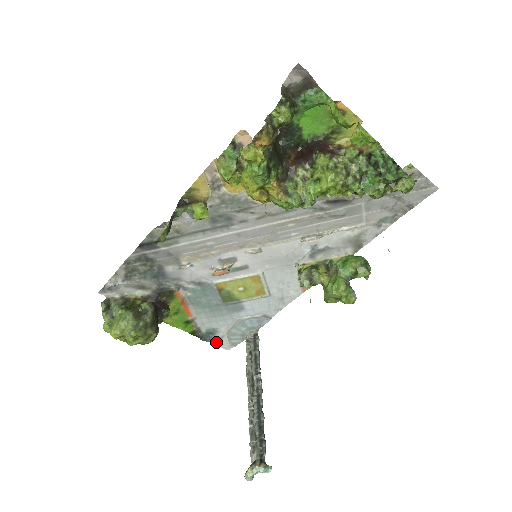
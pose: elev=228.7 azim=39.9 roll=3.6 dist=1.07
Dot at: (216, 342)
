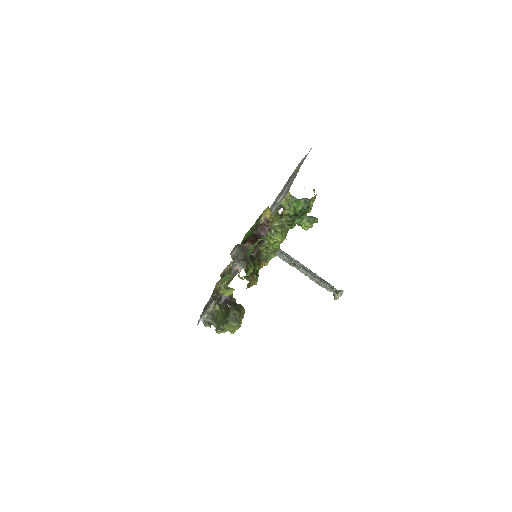
Dot at: occluded
